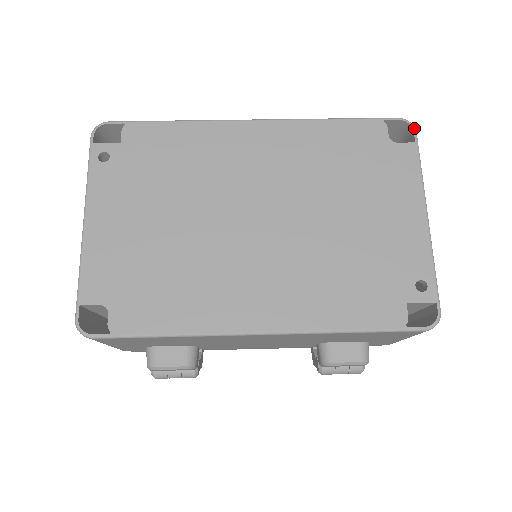
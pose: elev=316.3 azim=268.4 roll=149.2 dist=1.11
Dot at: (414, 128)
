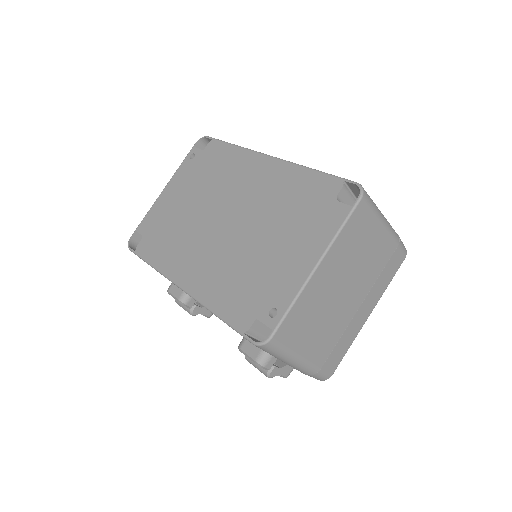
Dot at: (361, 194)
